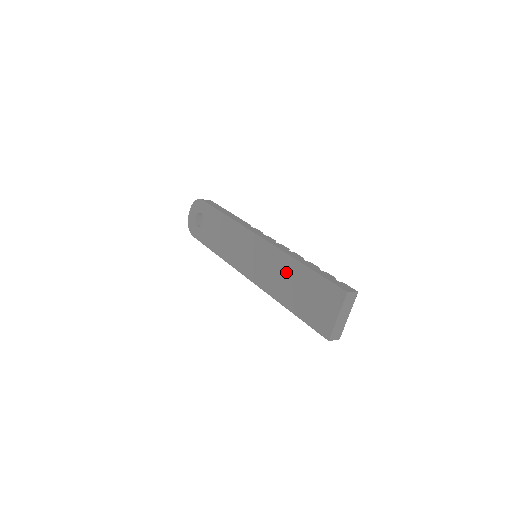
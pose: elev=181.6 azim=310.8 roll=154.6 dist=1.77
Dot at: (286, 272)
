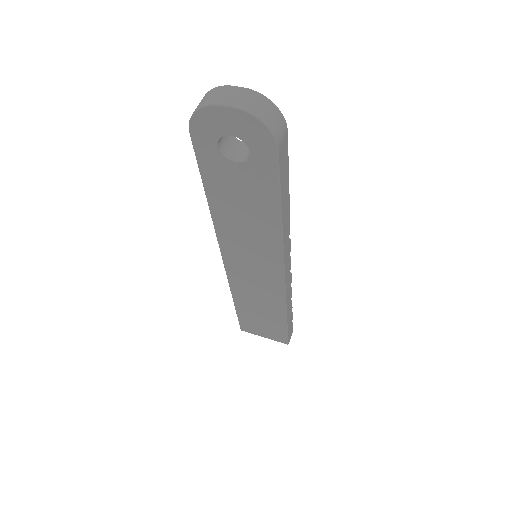
Dot at: (267, 304)
